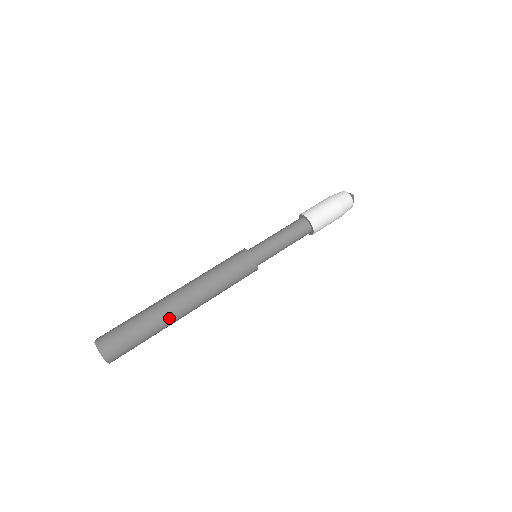
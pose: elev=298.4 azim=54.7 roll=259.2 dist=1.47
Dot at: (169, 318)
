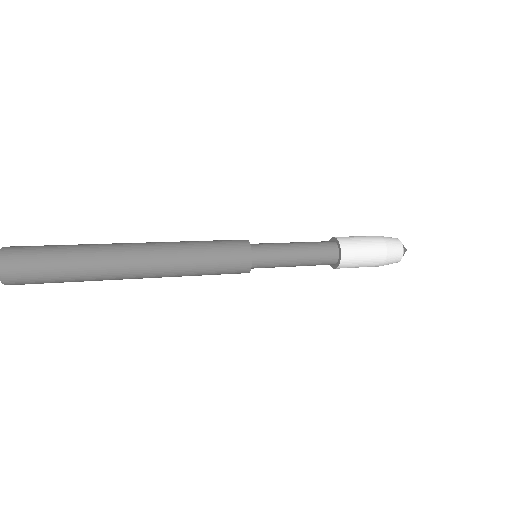
Dot at: (109, 269)
